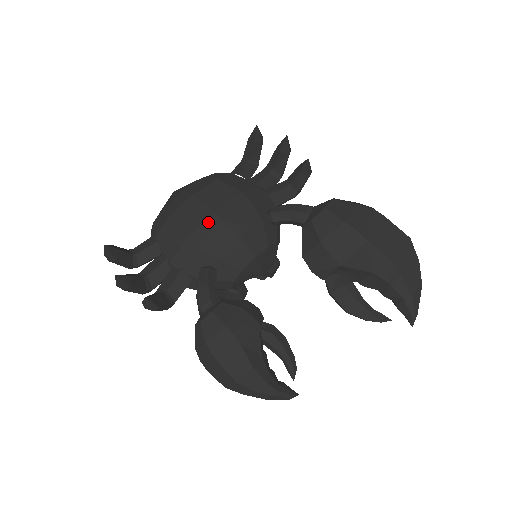
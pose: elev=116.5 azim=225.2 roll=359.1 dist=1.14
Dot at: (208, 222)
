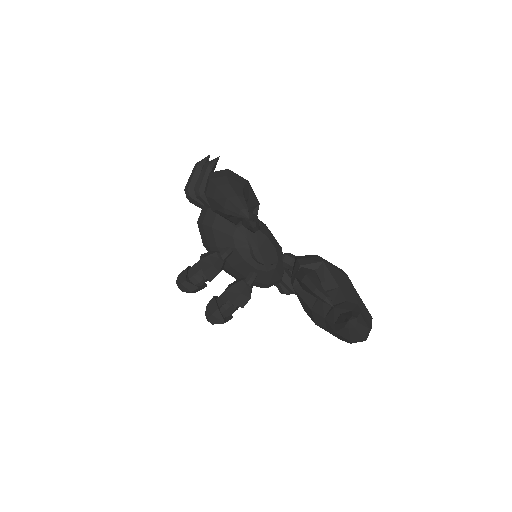
Dot at: occluded
